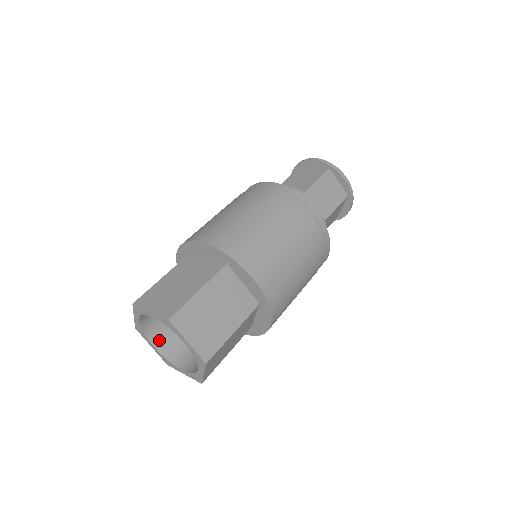
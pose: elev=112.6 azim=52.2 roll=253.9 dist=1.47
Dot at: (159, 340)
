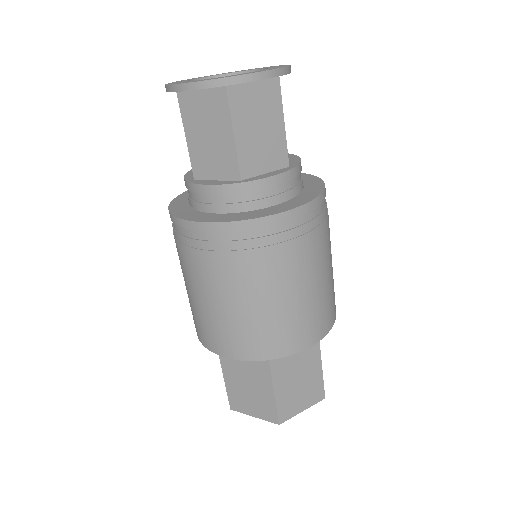
Dot at: occluded
